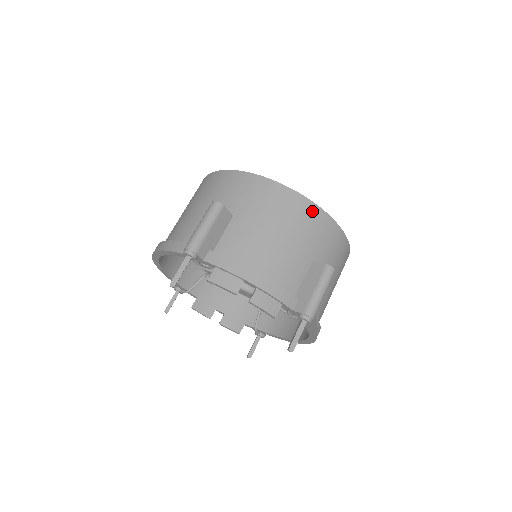
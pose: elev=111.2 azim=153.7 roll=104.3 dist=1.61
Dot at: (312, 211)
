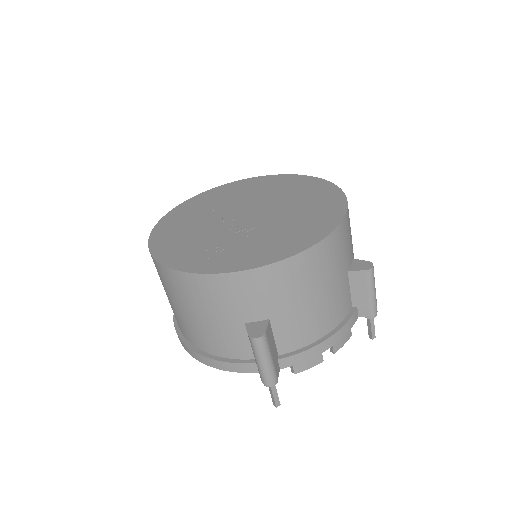
Dot at: (328, 245)
